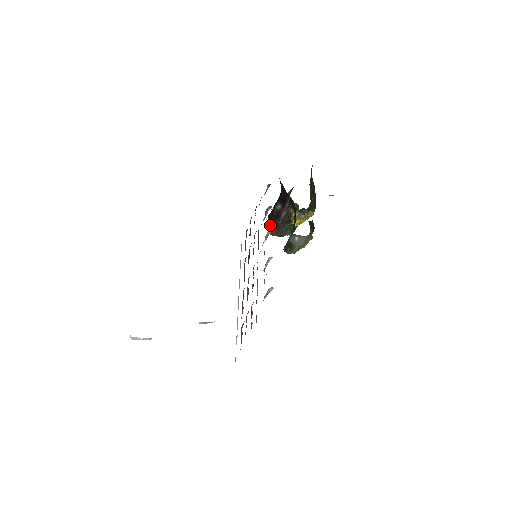
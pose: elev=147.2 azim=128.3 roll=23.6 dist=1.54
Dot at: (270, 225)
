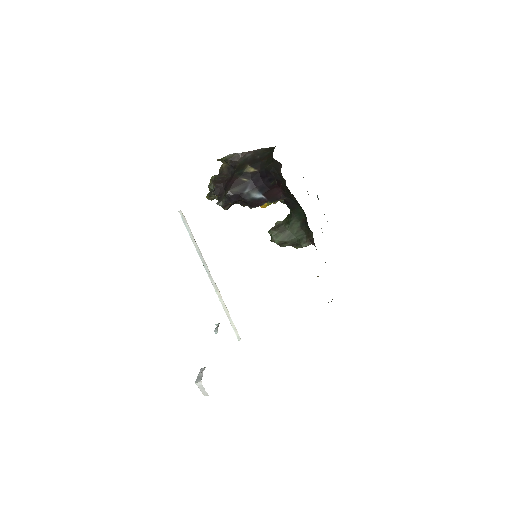
Dot at: (230, 204)
